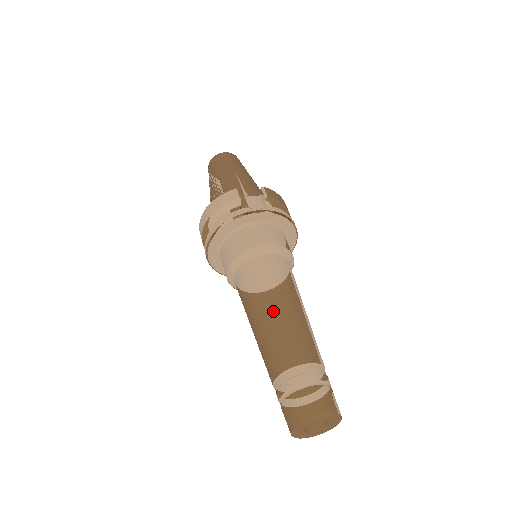
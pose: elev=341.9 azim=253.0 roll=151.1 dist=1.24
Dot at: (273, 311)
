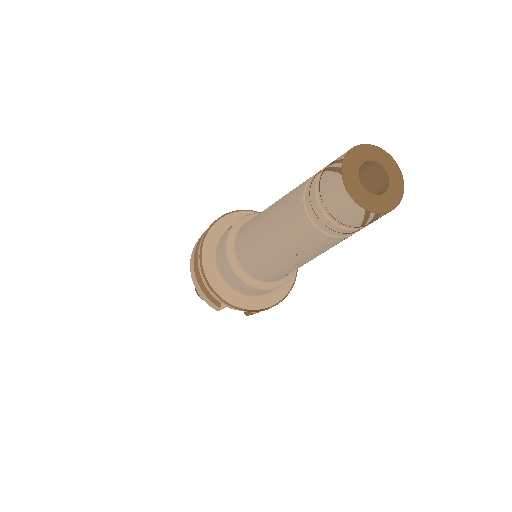
Dot at: occluded
